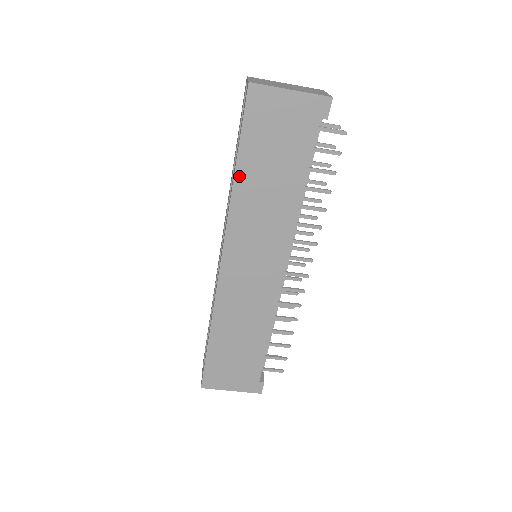
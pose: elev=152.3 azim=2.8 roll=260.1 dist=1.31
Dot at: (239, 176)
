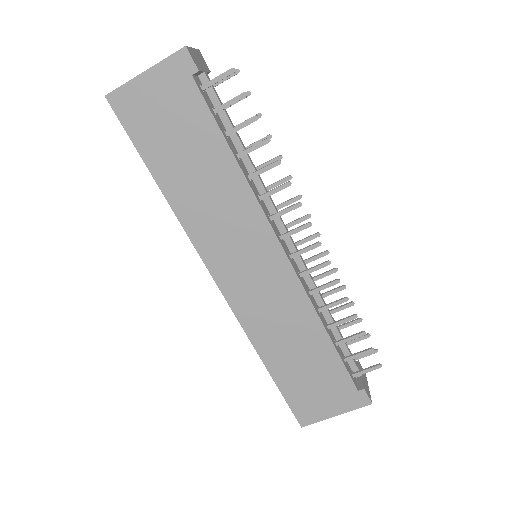
Dot at: (165, 188)
